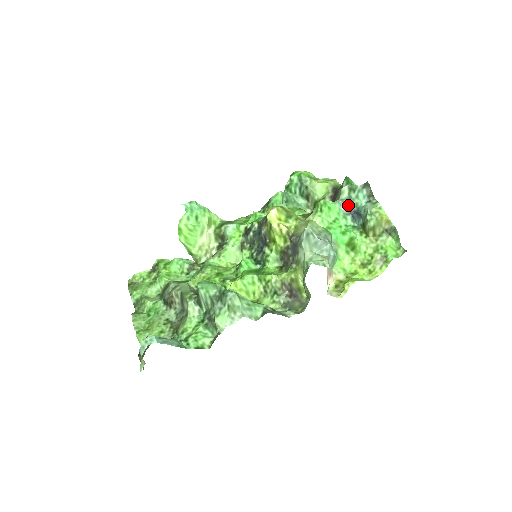
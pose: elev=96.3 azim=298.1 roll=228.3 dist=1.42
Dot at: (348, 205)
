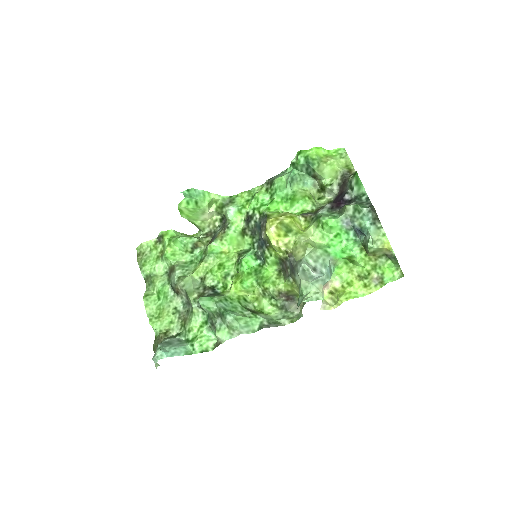
Dot at: (352, 222)
